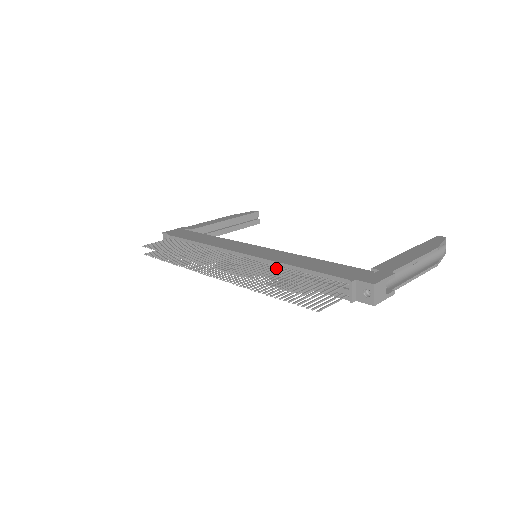
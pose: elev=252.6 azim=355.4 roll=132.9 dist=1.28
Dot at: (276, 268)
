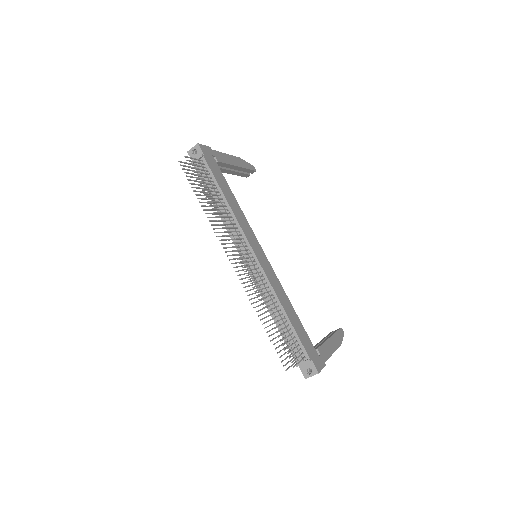
Dot at: (273, 299)
